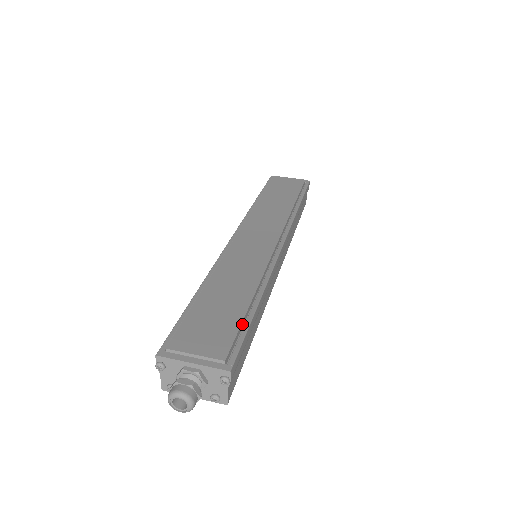
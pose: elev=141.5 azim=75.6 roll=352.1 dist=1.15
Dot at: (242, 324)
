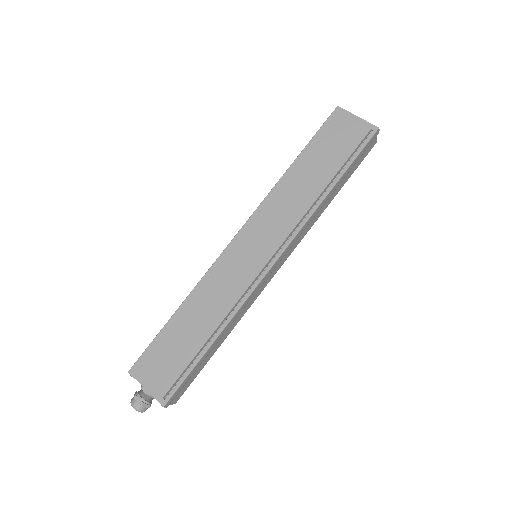
Dot at: (190, 364)
